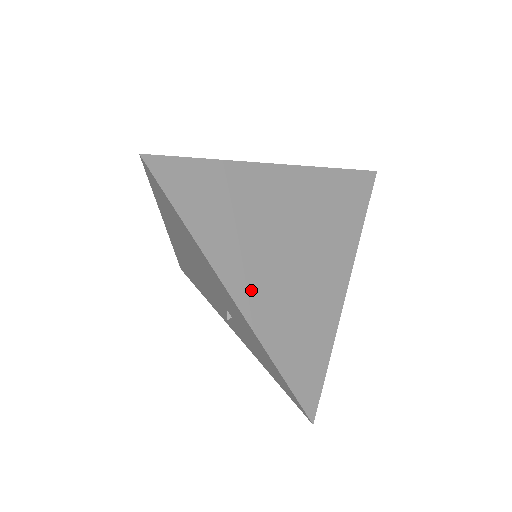
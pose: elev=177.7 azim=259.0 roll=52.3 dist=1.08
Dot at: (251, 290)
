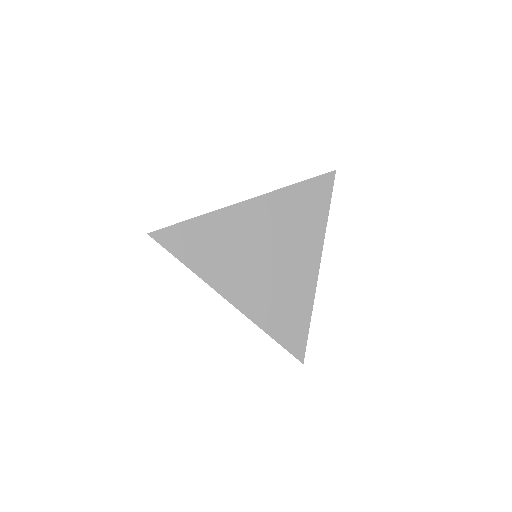
Dot at: (239, 291)
